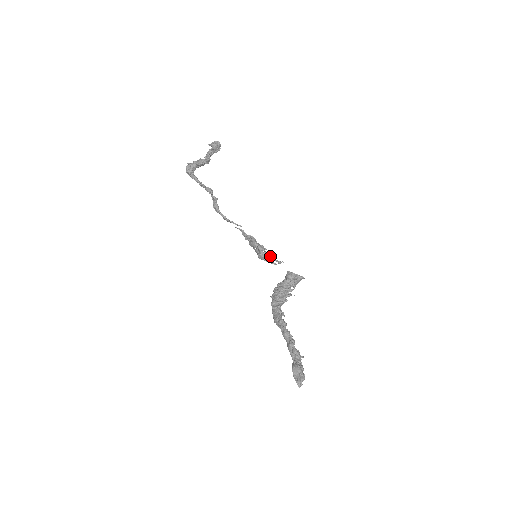
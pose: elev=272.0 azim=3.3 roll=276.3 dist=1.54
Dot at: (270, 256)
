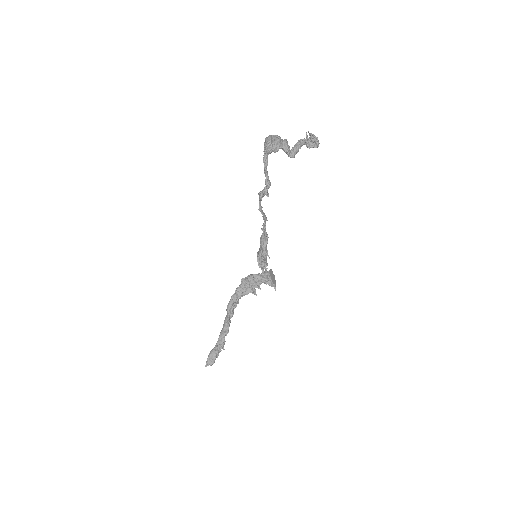
Dot at: (266, 264)
